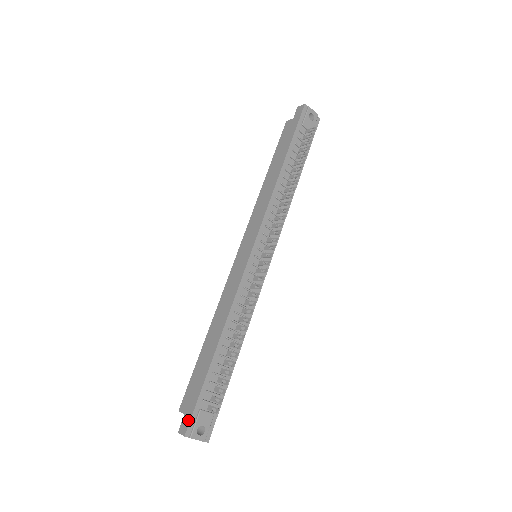
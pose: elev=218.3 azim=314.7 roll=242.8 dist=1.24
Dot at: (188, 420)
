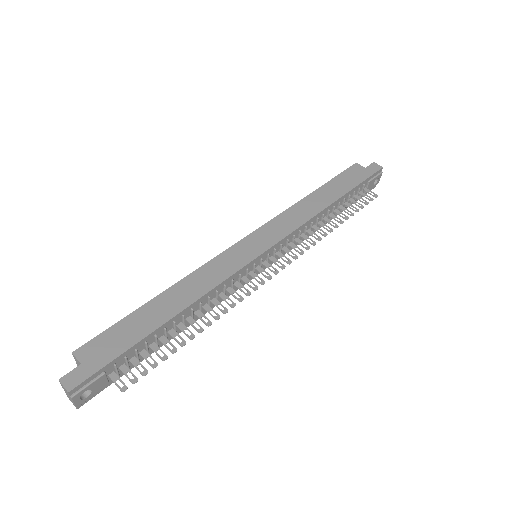
Dot at: (85, 376)
